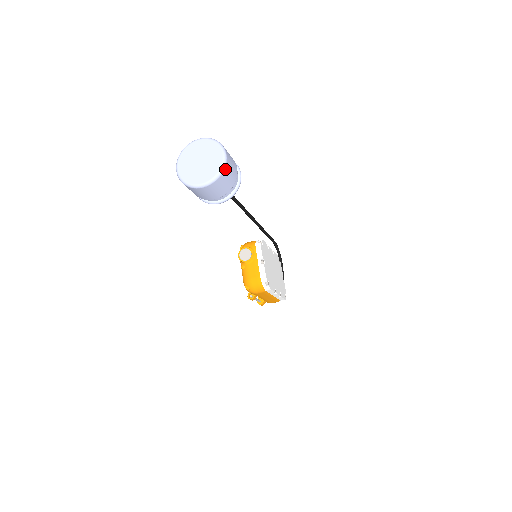
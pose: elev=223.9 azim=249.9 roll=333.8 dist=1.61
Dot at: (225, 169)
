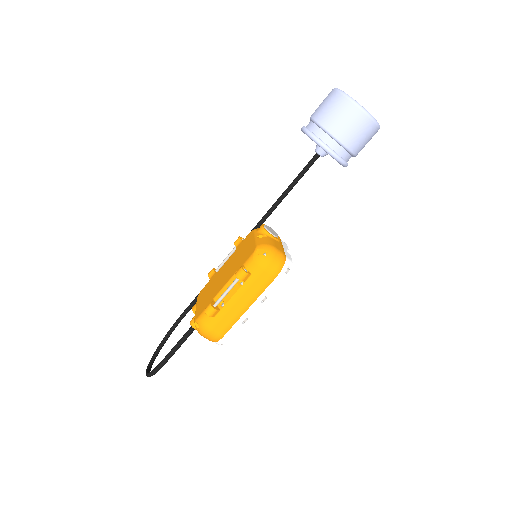
Dot at: (377, 130)
